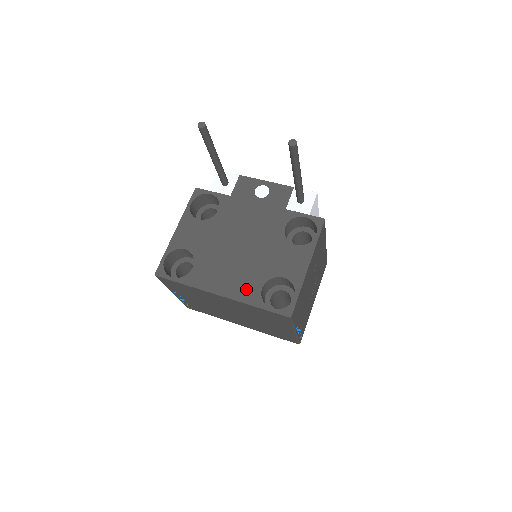
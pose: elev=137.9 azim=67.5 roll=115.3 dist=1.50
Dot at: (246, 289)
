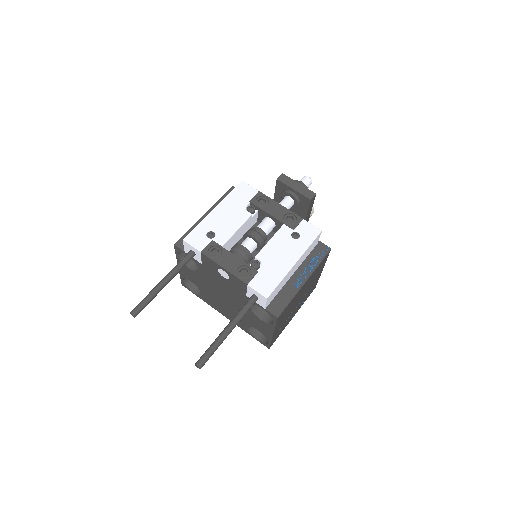
Dot at: (238, 323)
